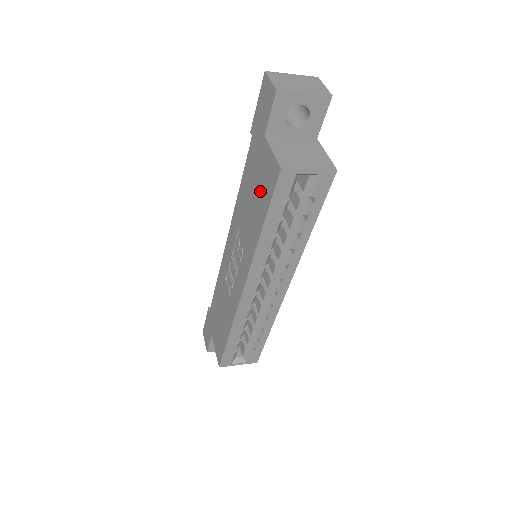
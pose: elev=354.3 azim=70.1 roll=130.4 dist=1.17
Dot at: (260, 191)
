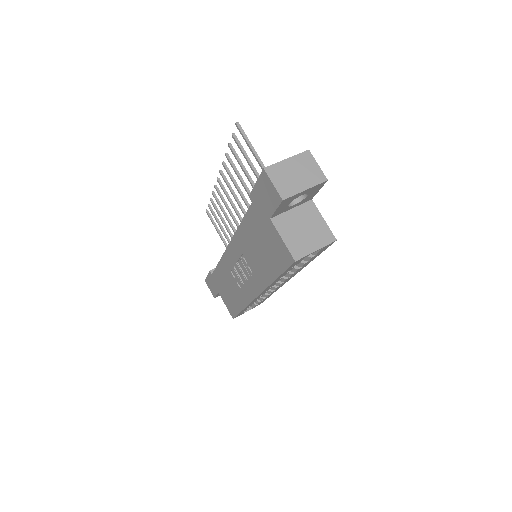
Dot at: (270, 253)
